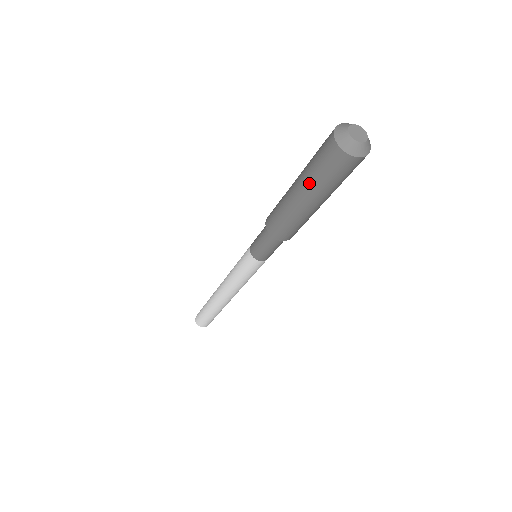
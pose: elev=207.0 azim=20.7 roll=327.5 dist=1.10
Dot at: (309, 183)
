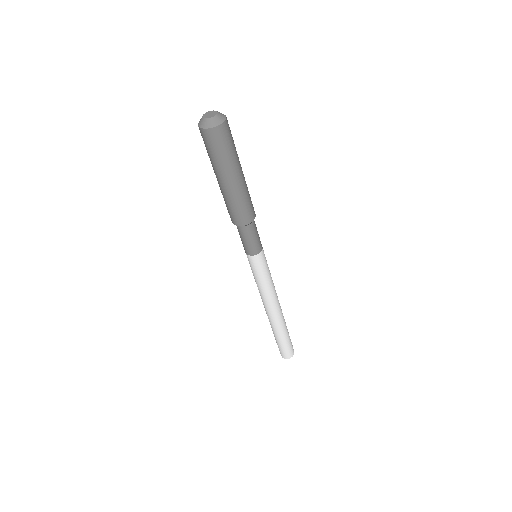
Dot at: occluded
